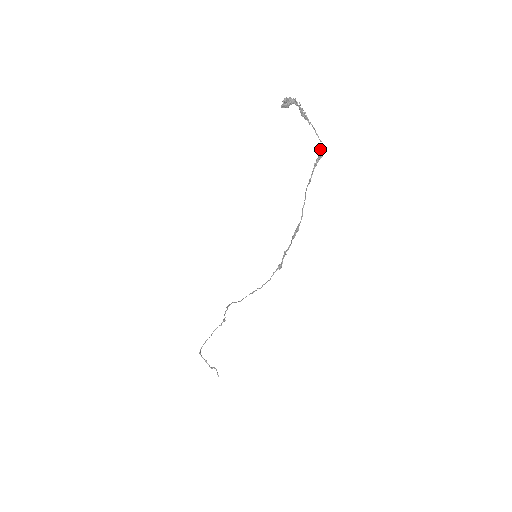
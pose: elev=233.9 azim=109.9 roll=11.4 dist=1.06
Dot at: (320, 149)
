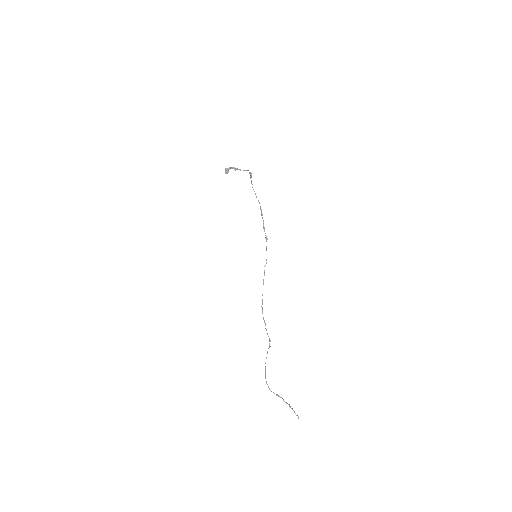
Dot at: (249, 172)
